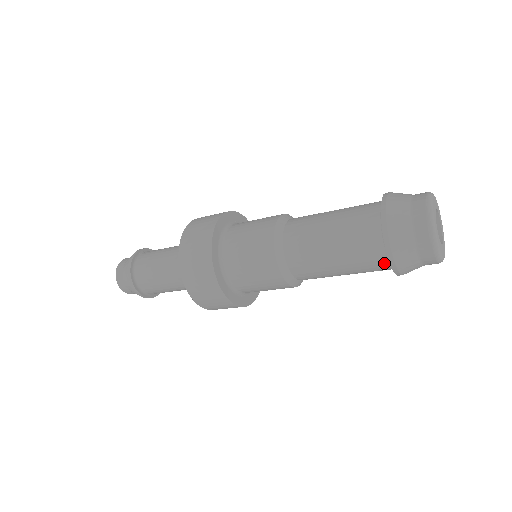
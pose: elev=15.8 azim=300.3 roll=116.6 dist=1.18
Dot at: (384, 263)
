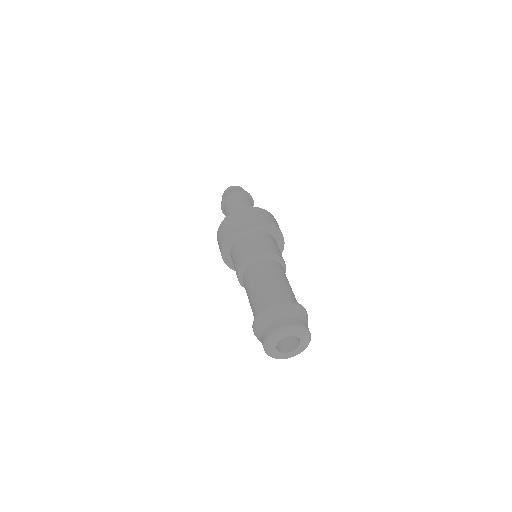
Dot at: occluded
